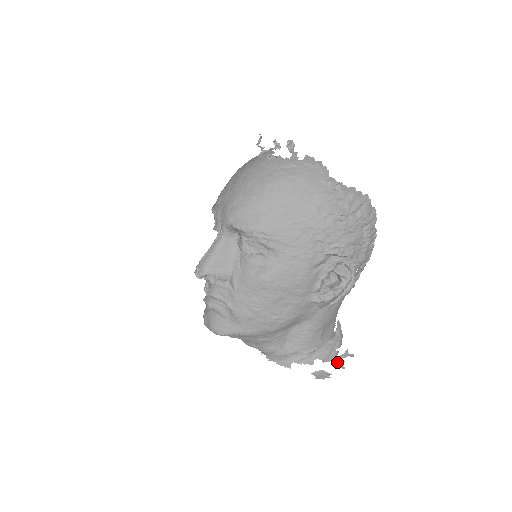
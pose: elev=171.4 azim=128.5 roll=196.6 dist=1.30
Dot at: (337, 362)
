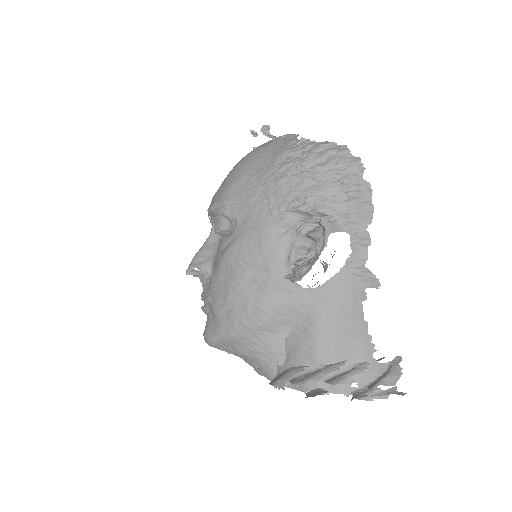
Dot at: (359, 390)
